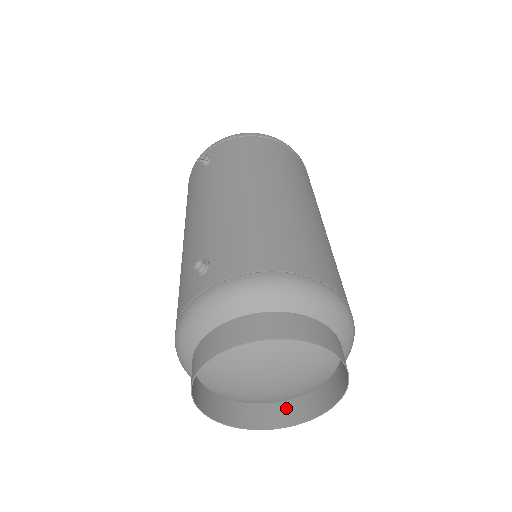
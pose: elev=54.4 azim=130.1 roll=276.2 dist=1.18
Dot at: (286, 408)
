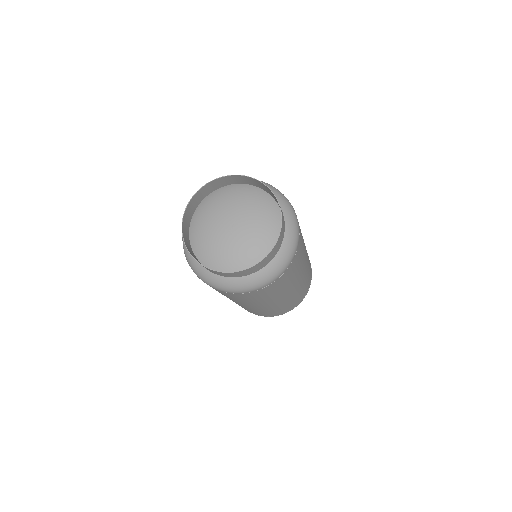
Dot at: (224, 274)
